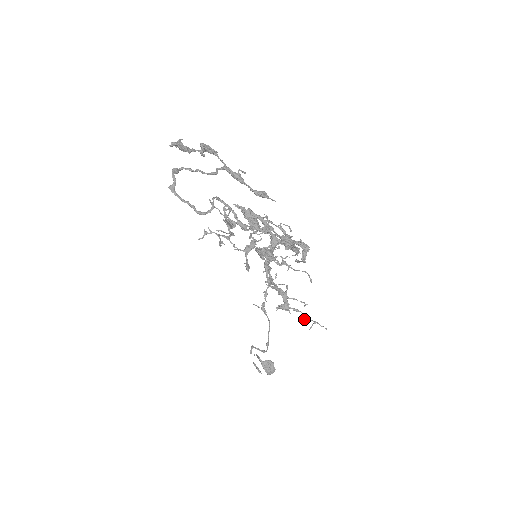
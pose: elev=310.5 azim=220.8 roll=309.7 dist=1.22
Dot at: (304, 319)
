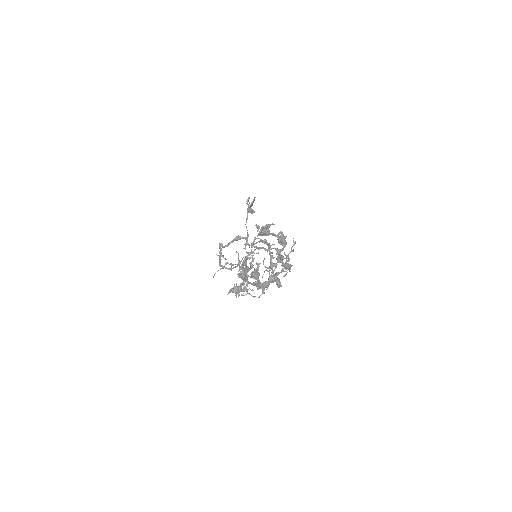
Dot at: occluded
